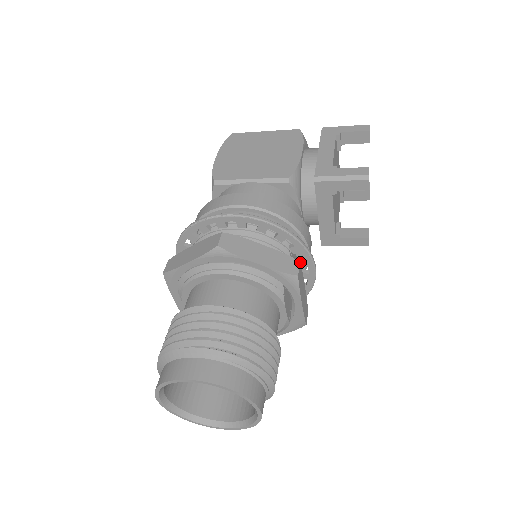
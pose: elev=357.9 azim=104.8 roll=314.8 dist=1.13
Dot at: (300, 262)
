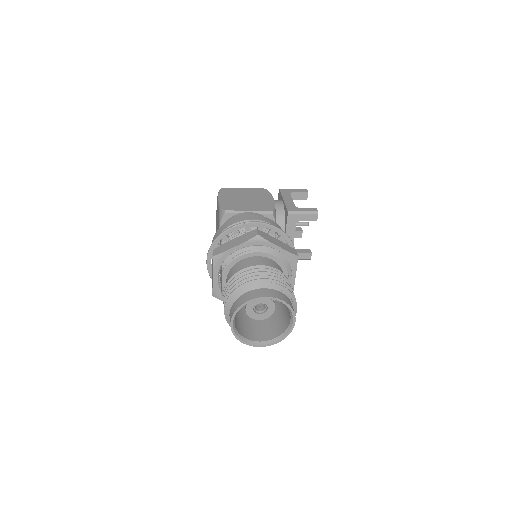
Dot at: occluded
